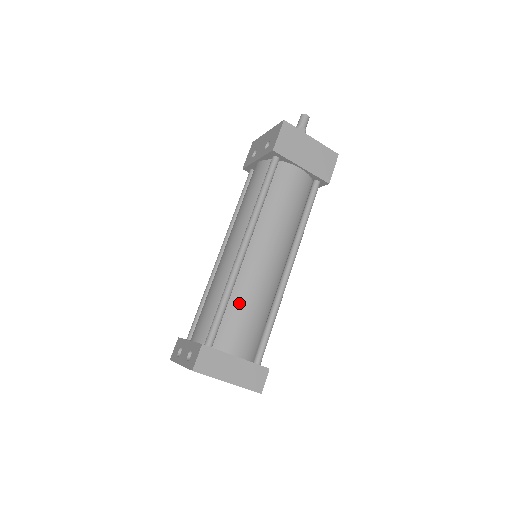
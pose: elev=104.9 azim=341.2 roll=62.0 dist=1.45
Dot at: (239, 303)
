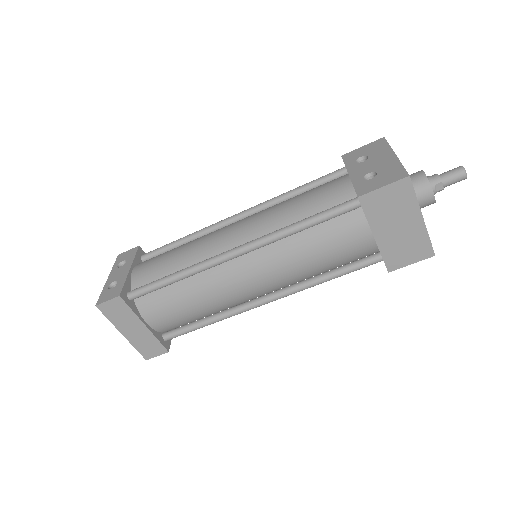
Dot at: (186, 291)
